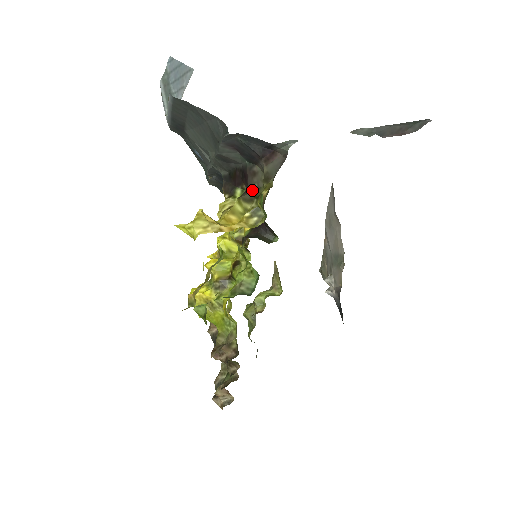
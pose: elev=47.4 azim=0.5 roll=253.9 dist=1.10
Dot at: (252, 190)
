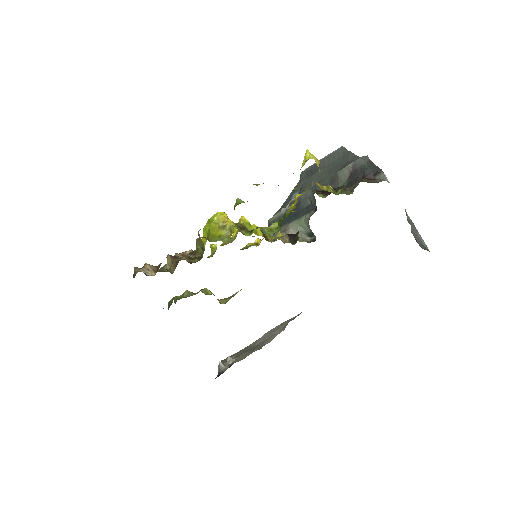
Dot at: (337, 191)
